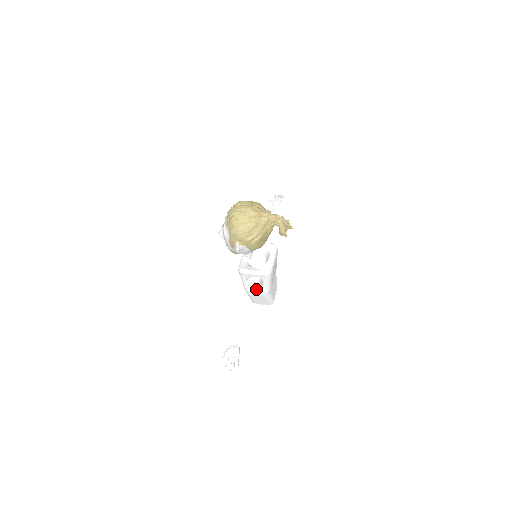
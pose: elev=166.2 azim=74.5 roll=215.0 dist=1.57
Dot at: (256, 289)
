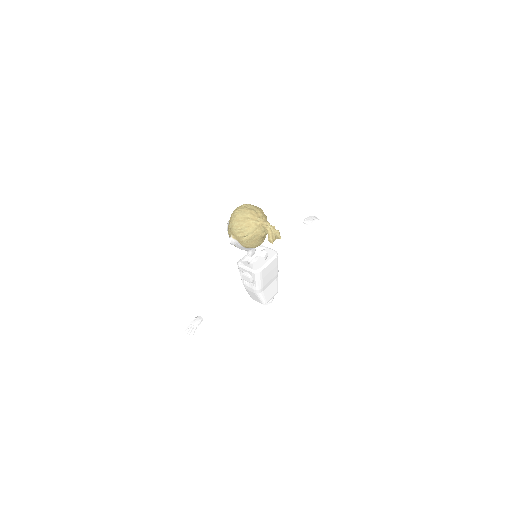
Dot at: (249, 284)
